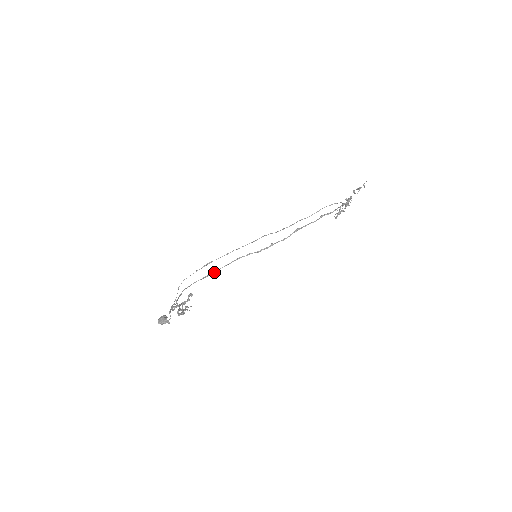
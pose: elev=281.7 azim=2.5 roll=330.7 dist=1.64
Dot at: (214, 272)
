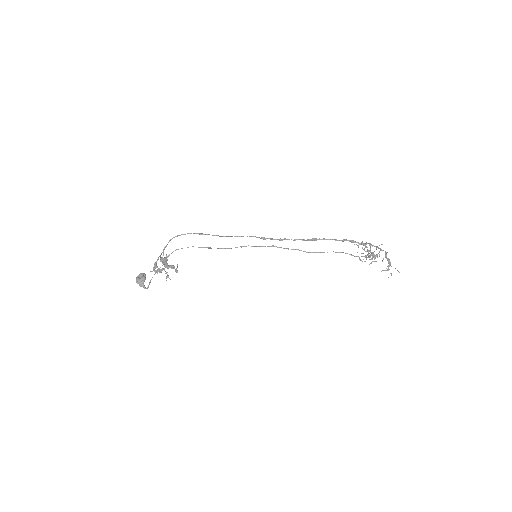
Dot at: (213, 235)
